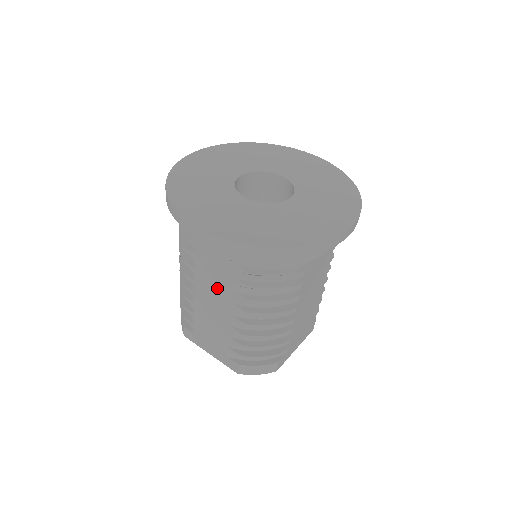
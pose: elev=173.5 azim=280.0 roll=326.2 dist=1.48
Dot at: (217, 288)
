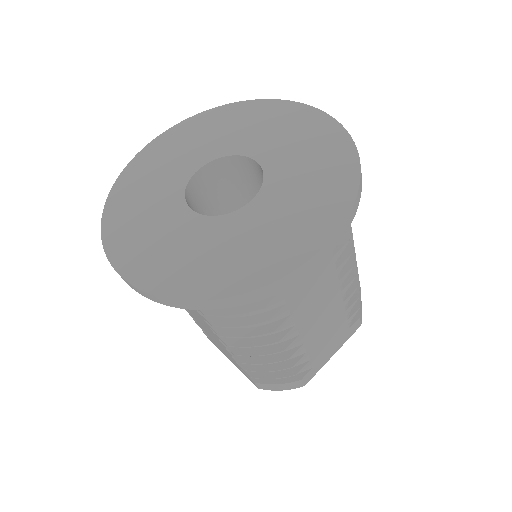
Dot at: (195, 313)
